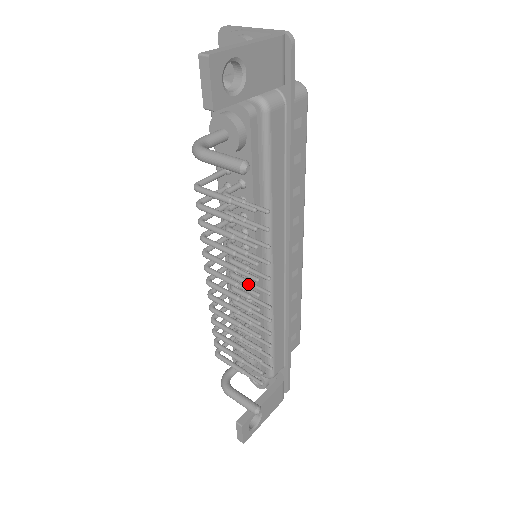
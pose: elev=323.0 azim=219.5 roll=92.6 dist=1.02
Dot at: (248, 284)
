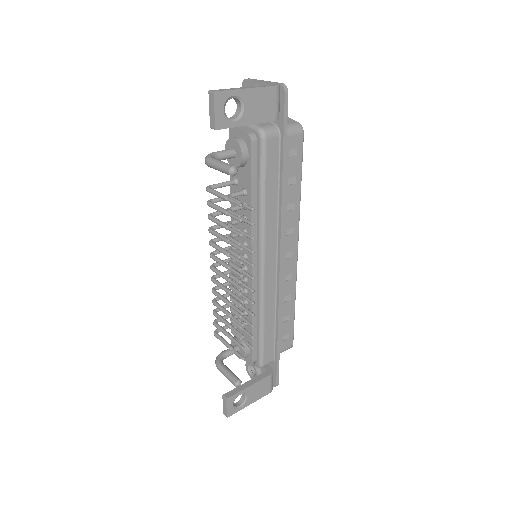
Dot at: (239, 270)
